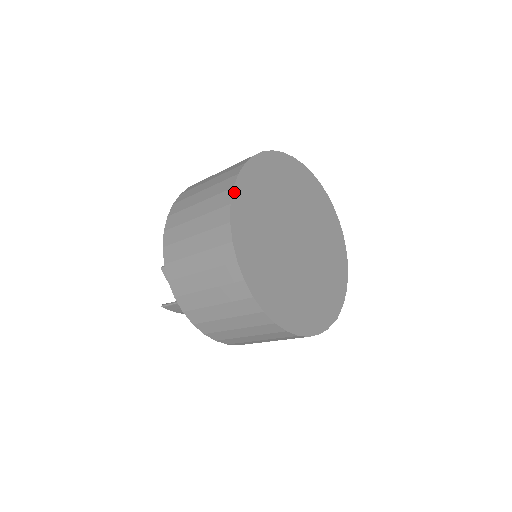
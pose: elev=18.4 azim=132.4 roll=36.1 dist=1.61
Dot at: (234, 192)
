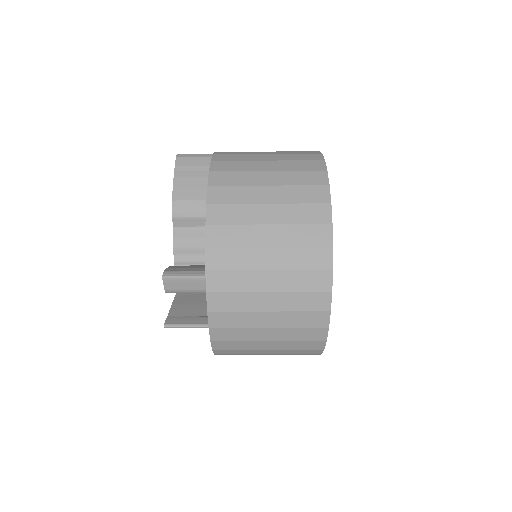
Dot at: (332, 229)
